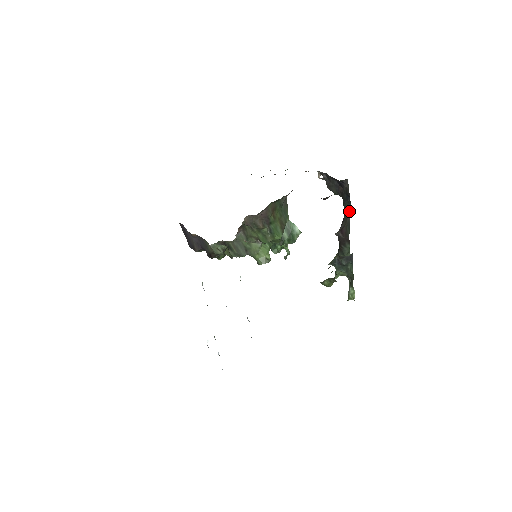
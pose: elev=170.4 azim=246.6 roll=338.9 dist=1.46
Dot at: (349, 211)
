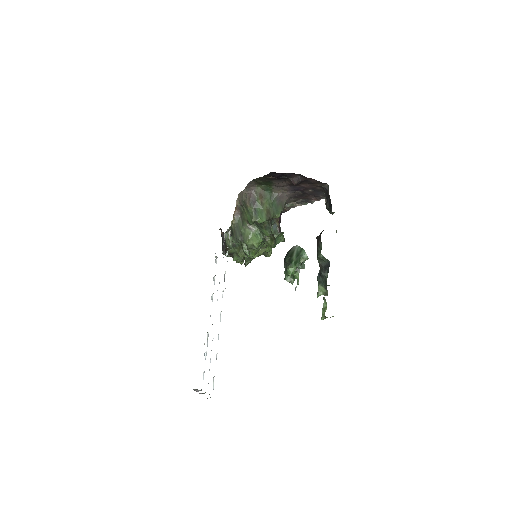
Dot at: occluded
